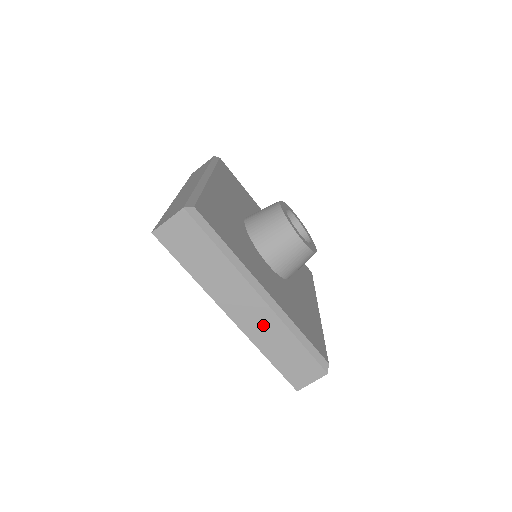
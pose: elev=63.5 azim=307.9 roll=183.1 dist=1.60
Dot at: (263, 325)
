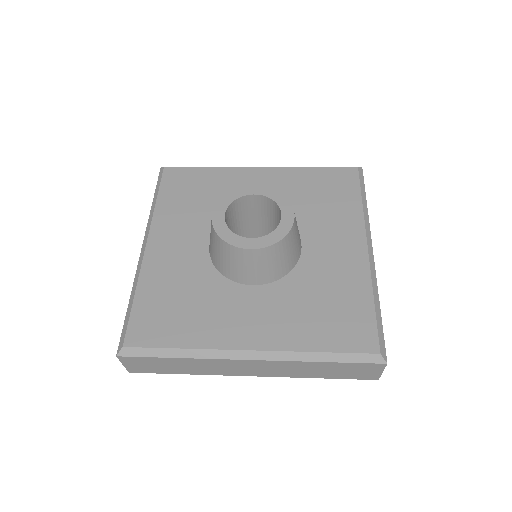
Dot at: (280, 368)
